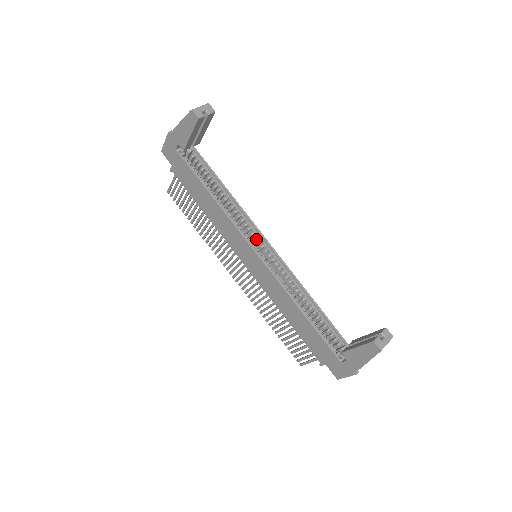
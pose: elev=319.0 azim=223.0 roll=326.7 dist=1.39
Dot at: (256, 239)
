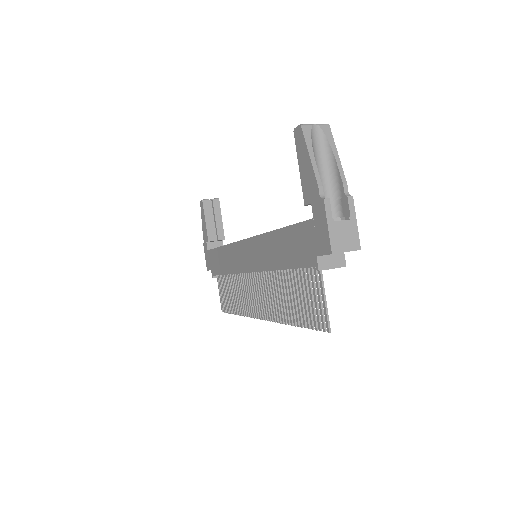
Dot at: occluded
